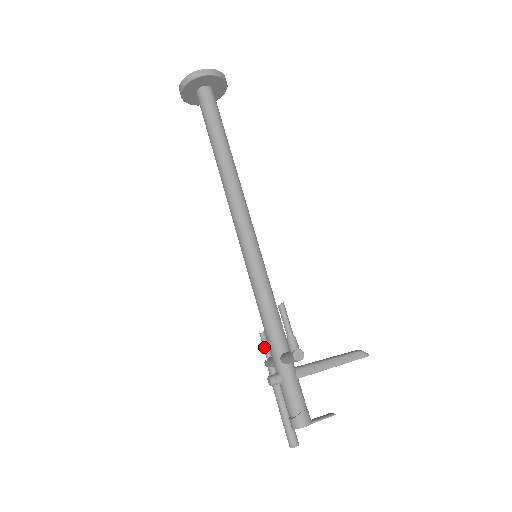
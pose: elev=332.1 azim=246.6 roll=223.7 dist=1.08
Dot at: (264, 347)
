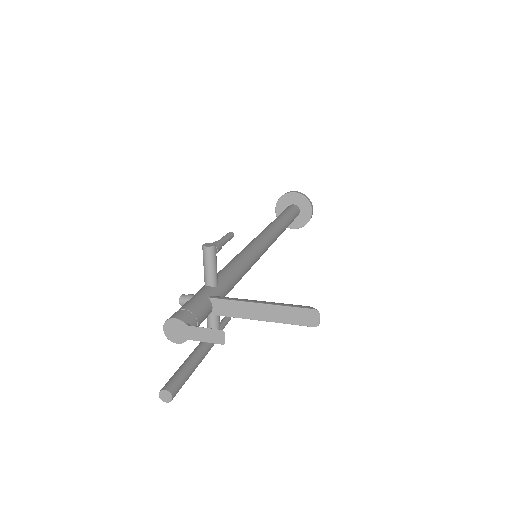
Dot at: occluded
